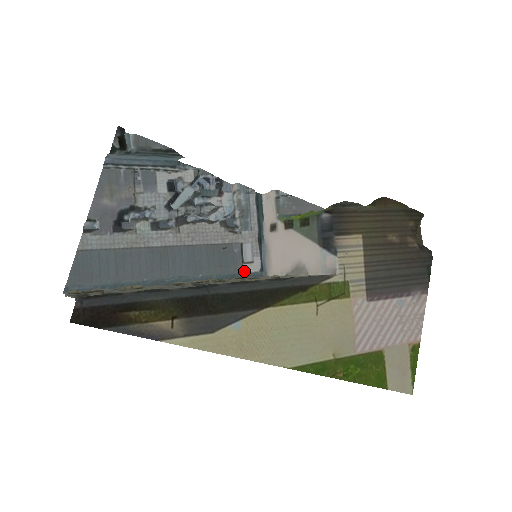
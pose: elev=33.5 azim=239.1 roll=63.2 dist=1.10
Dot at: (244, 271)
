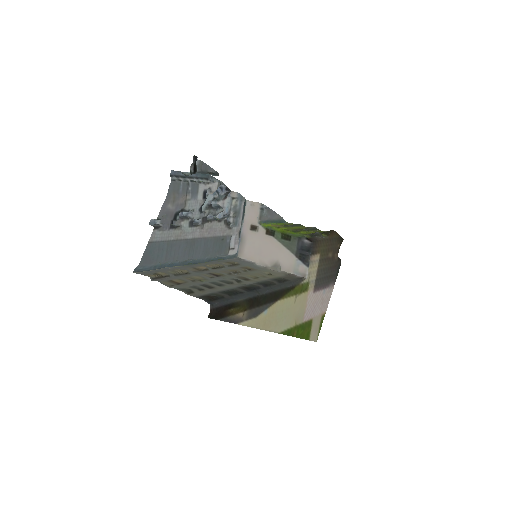
Dot at: (228, 254)
